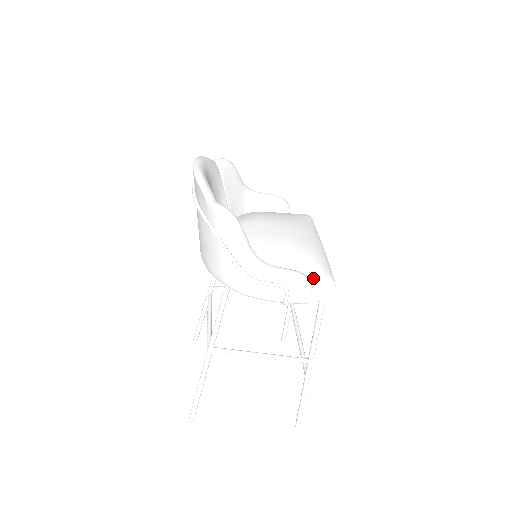
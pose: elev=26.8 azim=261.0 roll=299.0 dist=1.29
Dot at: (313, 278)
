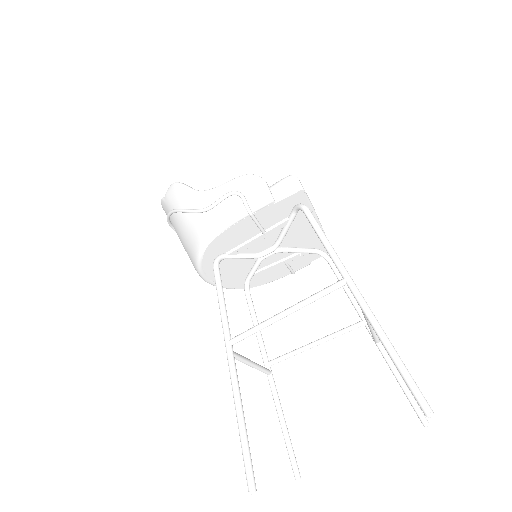
Dot at: (271, 186)
